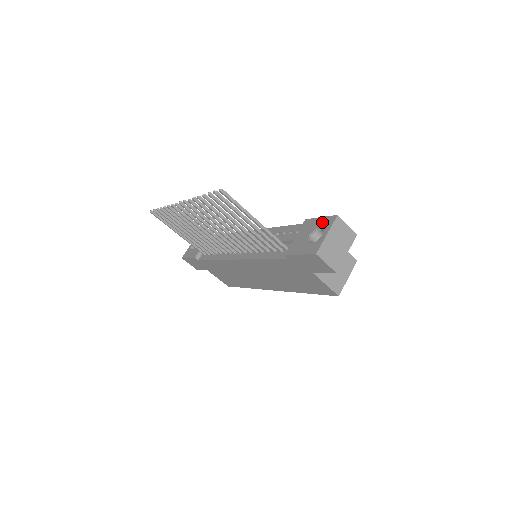
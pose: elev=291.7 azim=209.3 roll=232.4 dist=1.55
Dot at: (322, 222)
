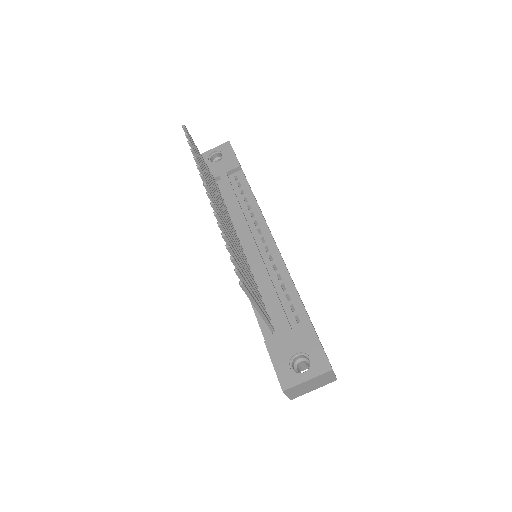
Dot at: (317, 355)
